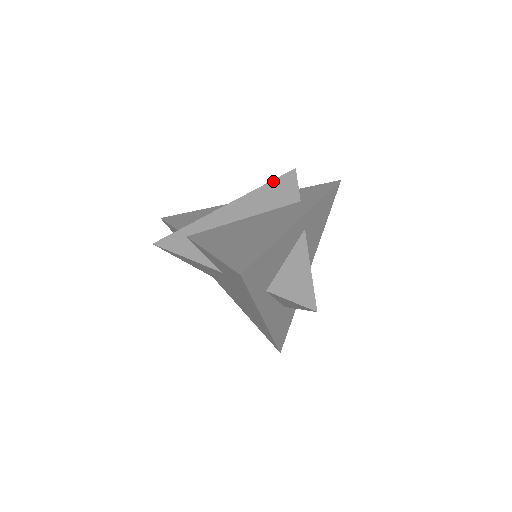
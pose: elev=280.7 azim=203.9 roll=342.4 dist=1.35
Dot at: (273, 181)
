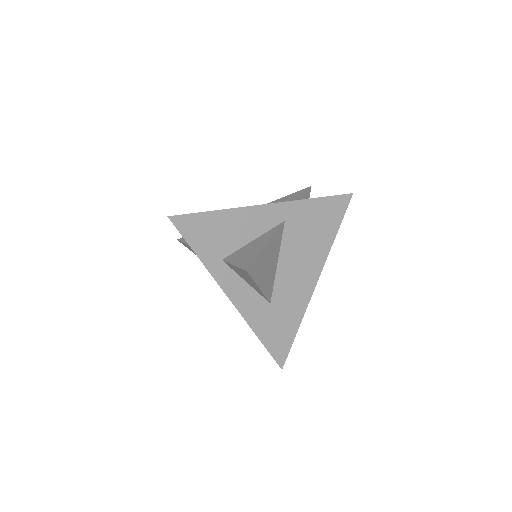
Dot at: (287, 196)
